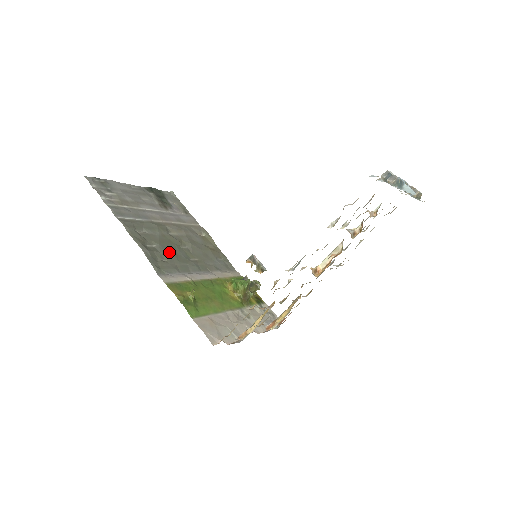
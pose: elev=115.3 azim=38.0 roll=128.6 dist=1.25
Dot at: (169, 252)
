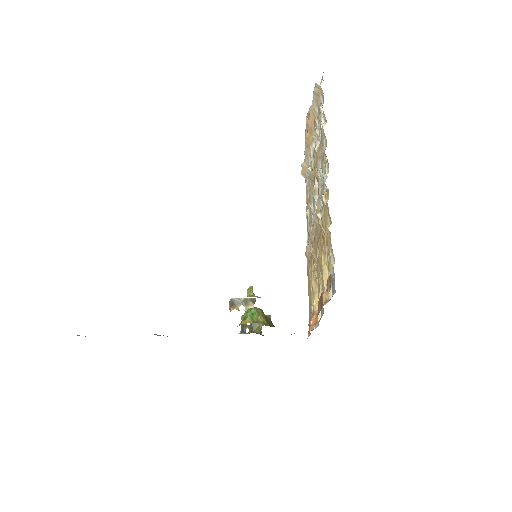
Dot at: occluded
